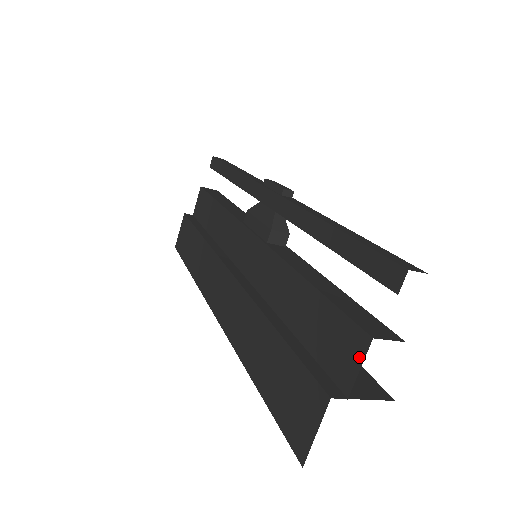
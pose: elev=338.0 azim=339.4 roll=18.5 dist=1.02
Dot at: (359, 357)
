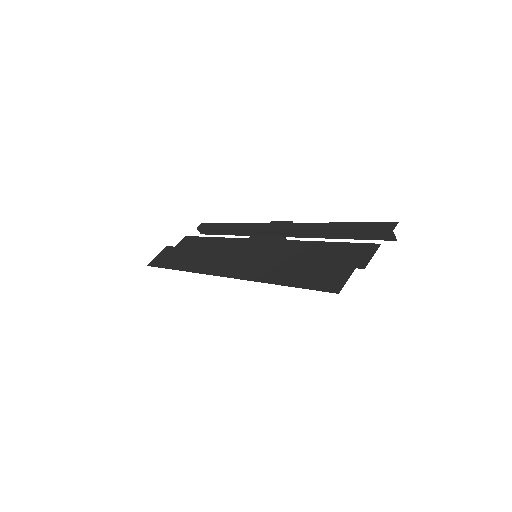
Dot at: (372, 252)
